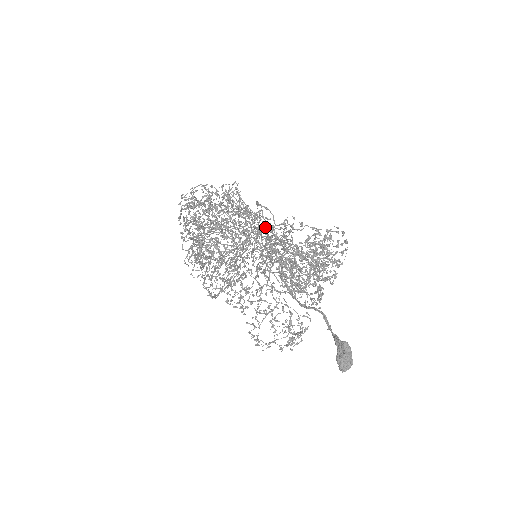
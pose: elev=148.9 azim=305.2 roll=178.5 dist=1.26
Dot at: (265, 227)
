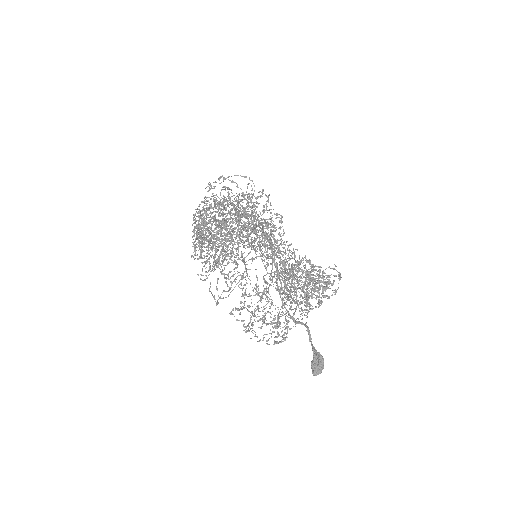
Dot at: occluded
